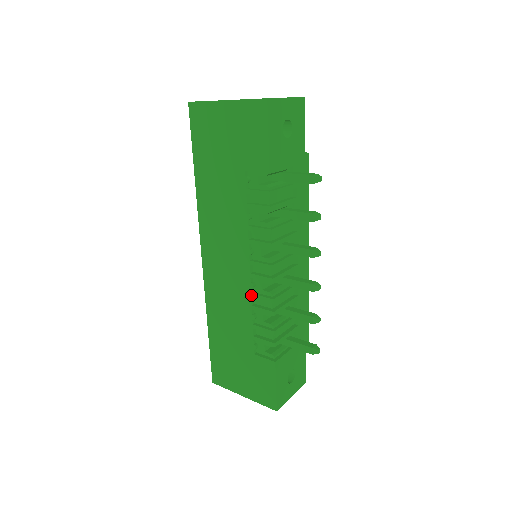
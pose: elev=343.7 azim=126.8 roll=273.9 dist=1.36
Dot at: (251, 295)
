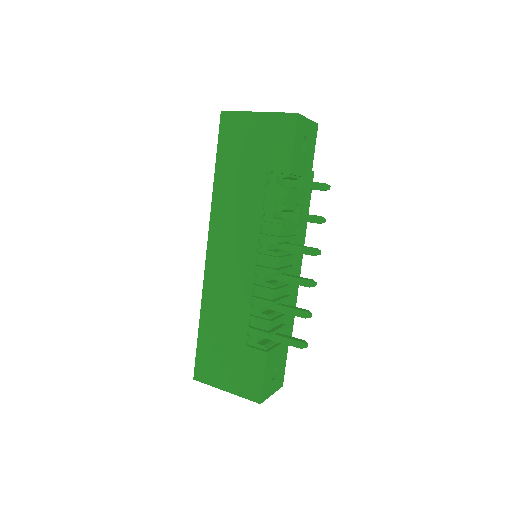
Dot at: (253, 286)
